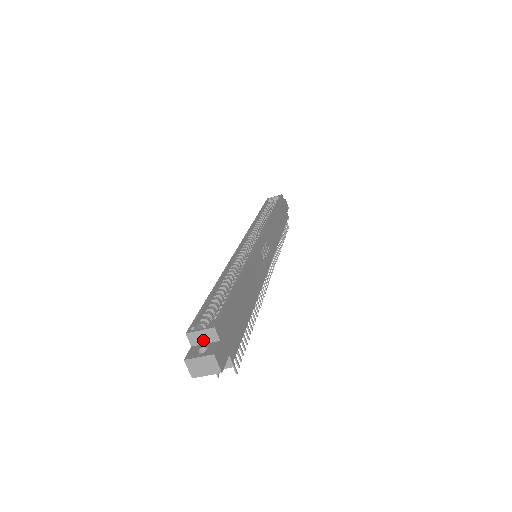
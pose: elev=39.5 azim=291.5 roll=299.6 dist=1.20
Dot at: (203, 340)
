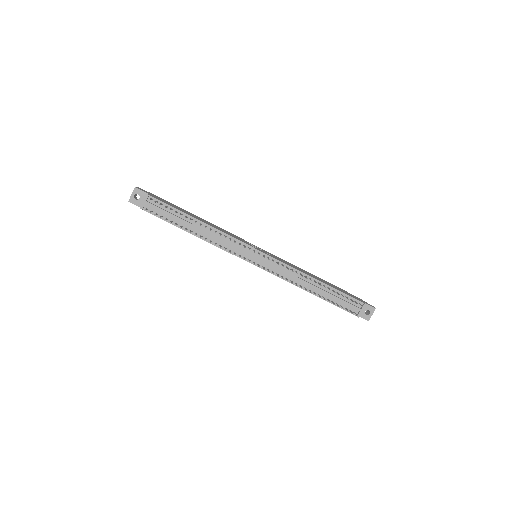
Dot at: occluded
